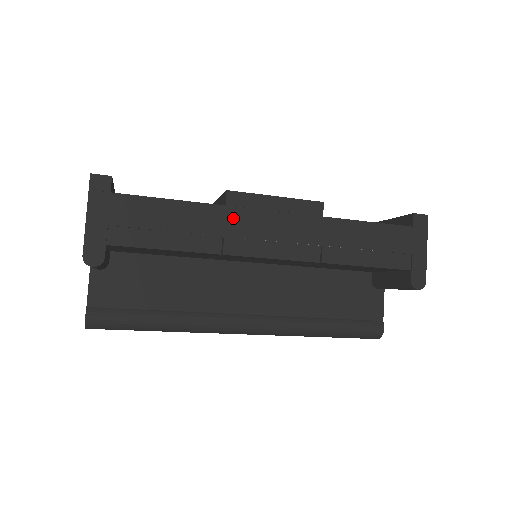
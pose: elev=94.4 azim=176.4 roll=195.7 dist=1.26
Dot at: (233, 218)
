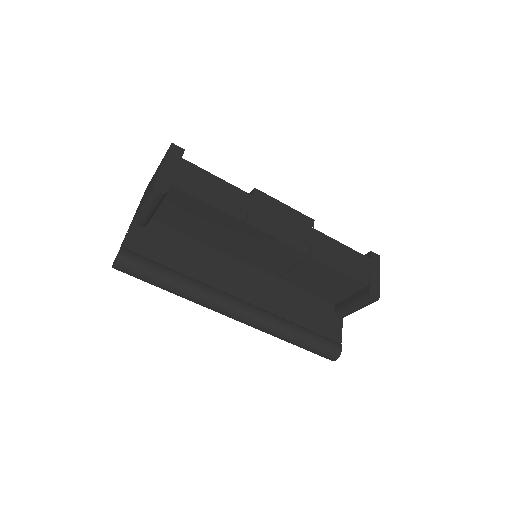
Dot at: (256, 204)
